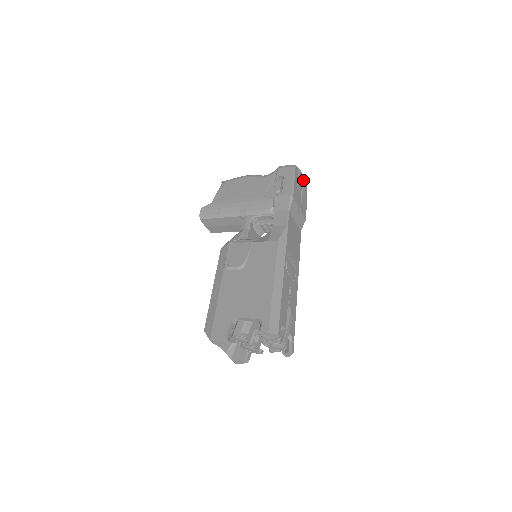
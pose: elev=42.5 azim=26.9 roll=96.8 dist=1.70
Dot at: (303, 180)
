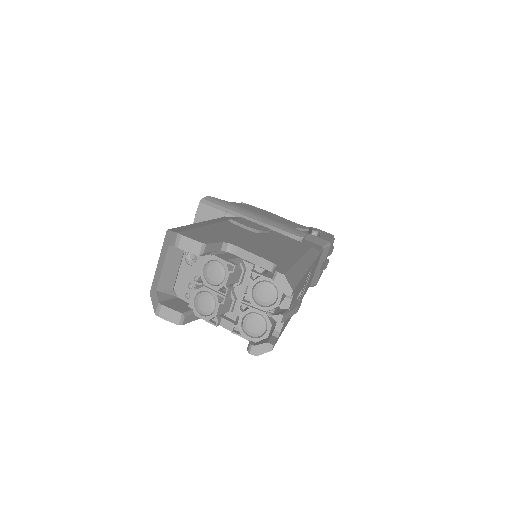
Dot at: (328, 260)
